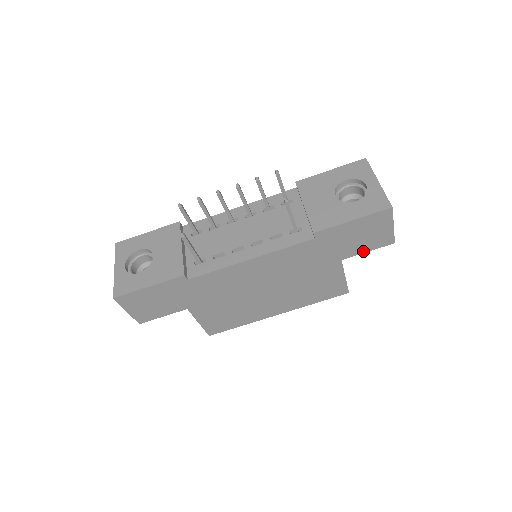
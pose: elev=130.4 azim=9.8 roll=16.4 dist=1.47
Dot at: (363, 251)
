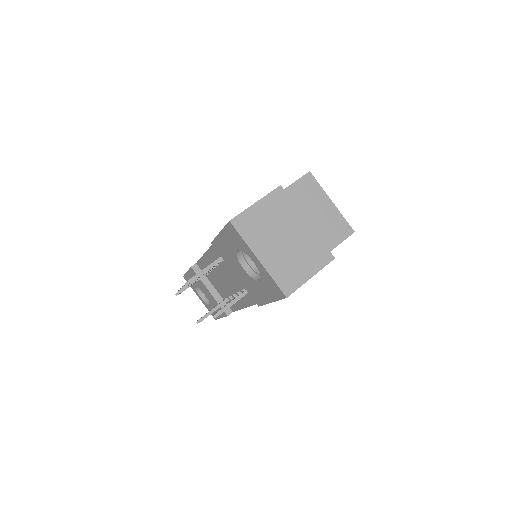
Dot at: occluded
